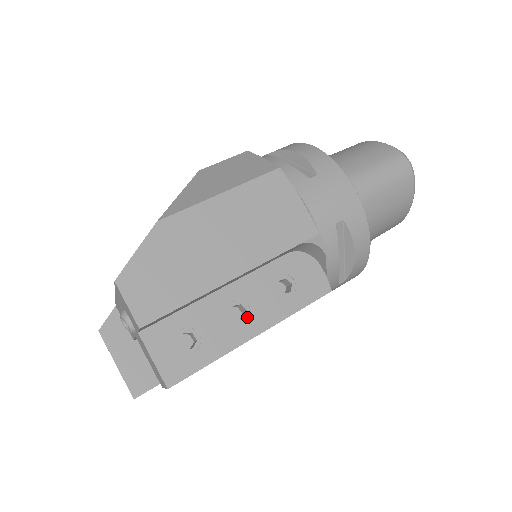
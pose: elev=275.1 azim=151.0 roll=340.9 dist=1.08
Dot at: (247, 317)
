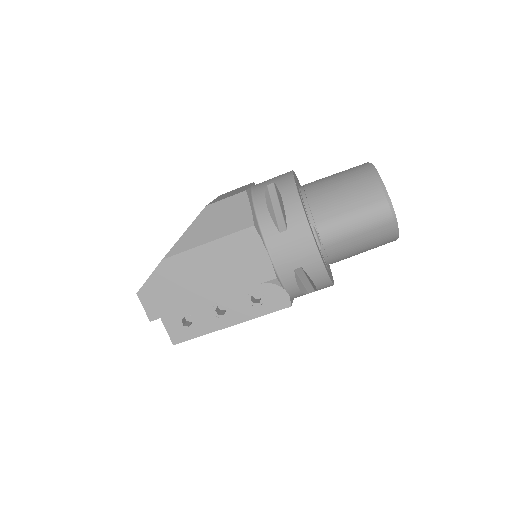
Dot at: (226, 314)
